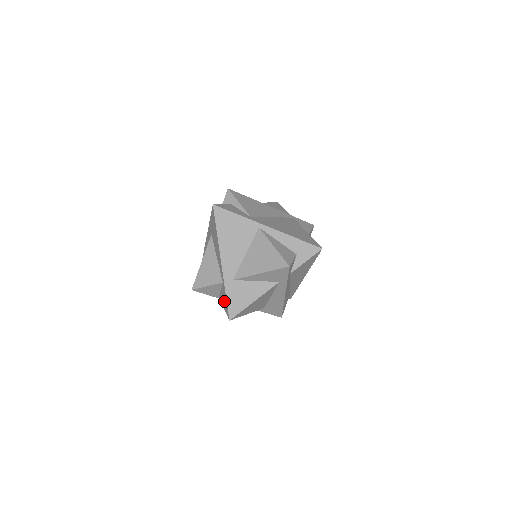
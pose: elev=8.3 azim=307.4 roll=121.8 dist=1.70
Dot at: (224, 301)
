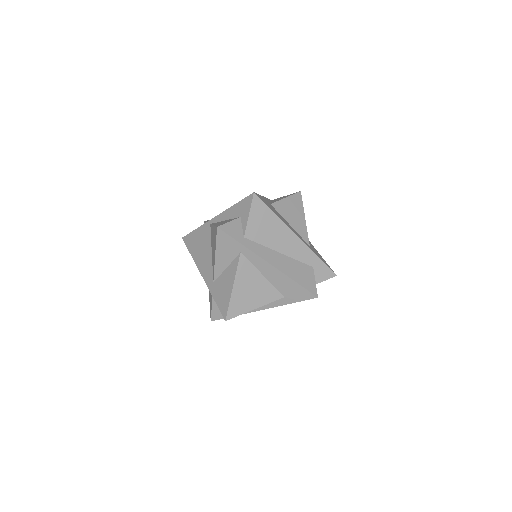
Dot at: occluded
